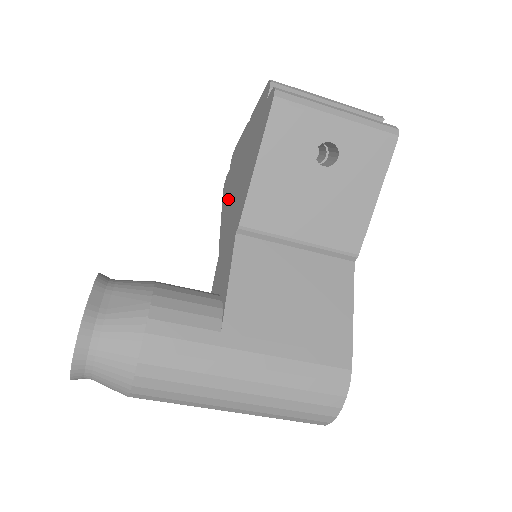
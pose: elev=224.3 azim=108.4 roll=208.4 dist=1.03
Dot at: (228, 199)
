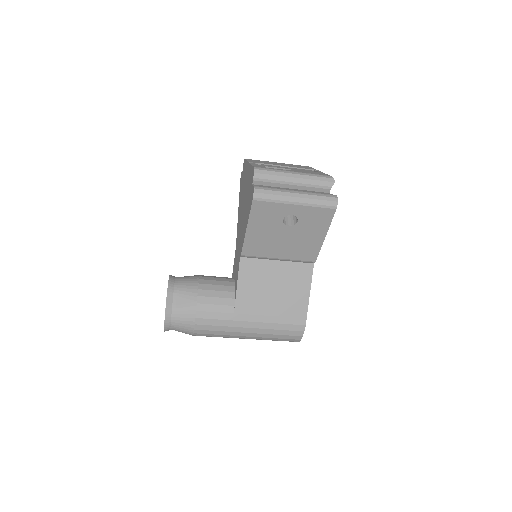
Dot at: (240, 206)
